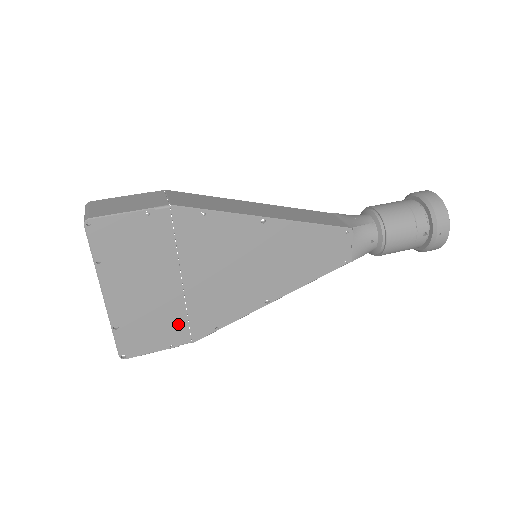
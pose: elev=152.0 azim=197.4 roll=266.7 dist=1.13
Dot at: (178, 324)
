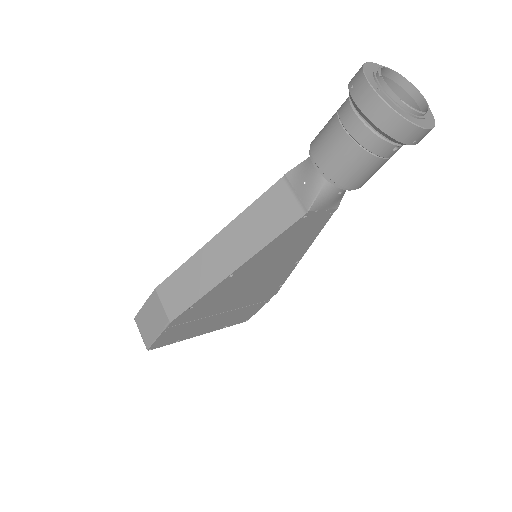
Dot at: (255, 303)
